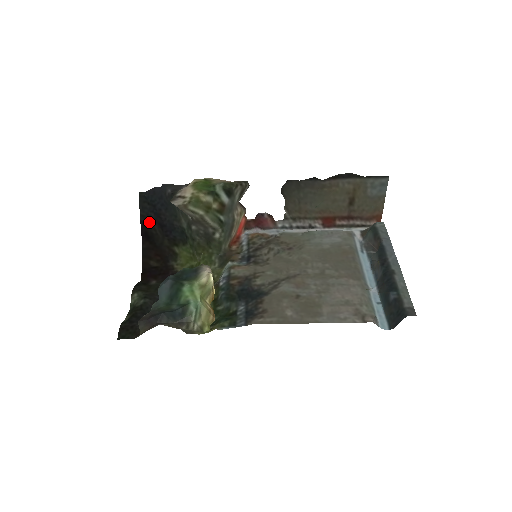
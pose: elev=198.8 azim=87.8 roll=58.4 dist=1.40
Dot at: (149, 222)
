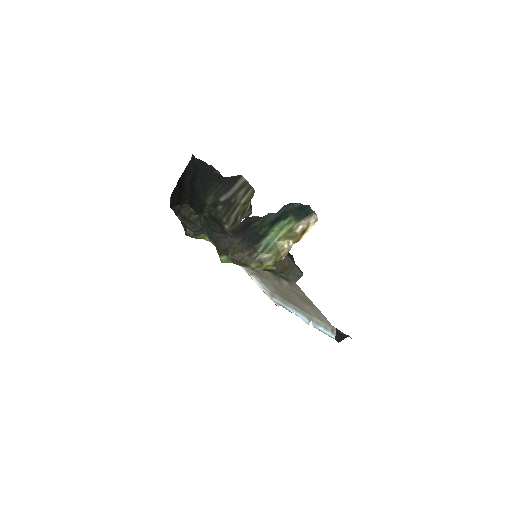
Dot at: (187, 178)
